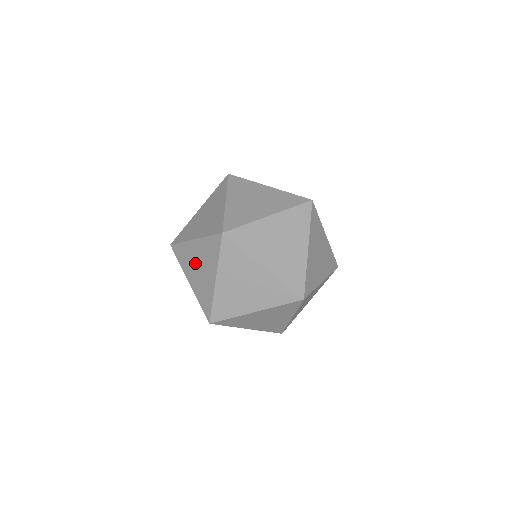
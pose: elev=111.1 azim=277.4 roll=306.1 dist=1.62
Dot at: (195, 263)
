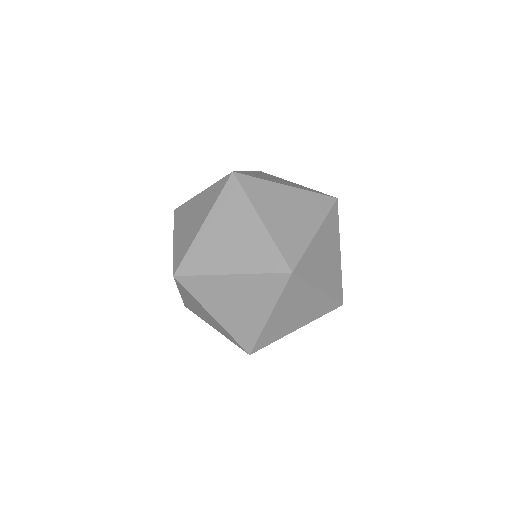
Dot at: (230, 299)
